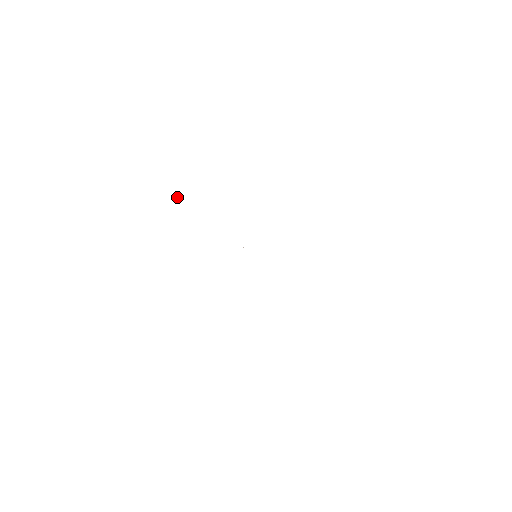
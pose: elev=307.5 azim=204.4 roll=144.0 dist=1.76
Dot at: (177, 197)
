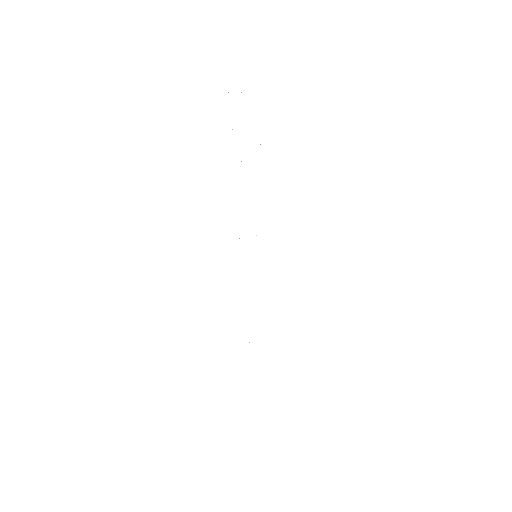
Dot at: occluded
